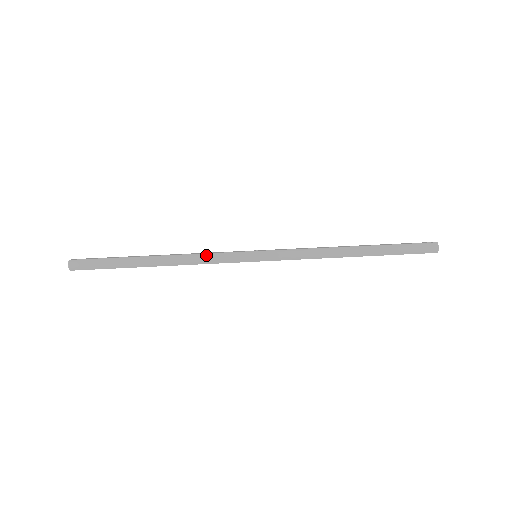
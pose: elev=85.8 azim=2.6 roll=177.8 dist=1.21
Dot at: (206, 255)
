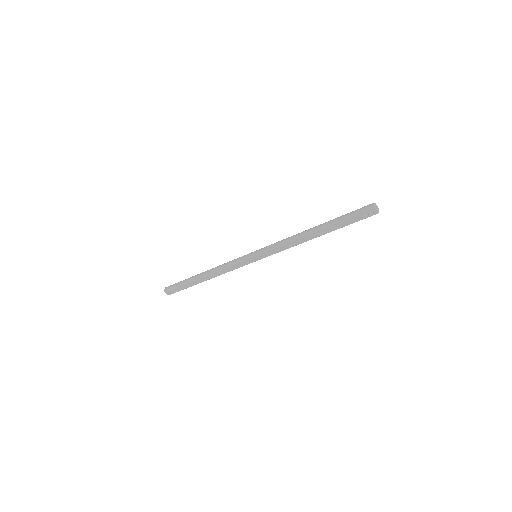
Dot at: (227, 262)
